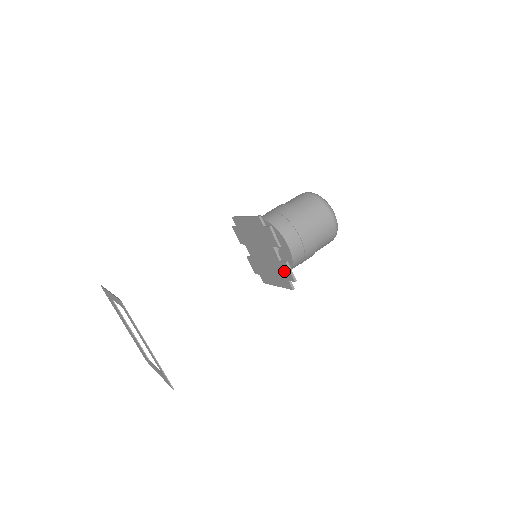
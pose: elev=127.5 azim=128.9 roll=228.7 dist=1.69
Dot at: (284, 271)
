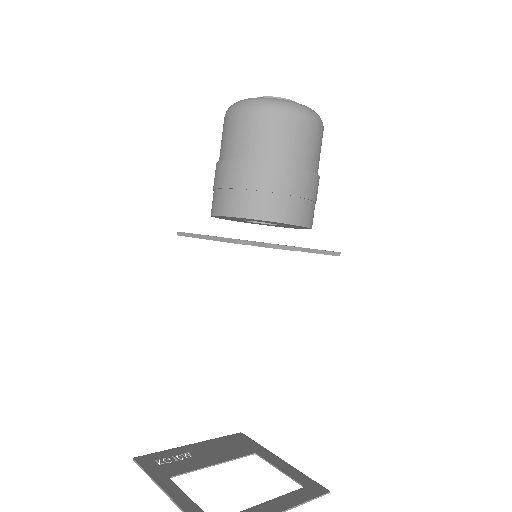
Dot at: occluded
